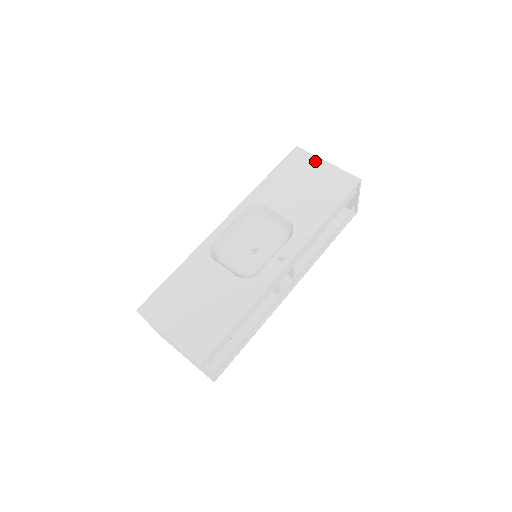
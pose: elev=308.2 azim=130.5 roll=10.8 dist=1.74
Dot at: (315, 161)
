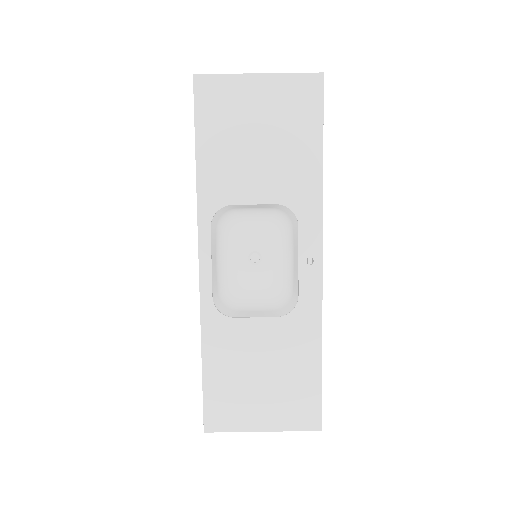
Dot at: (240, 84)
